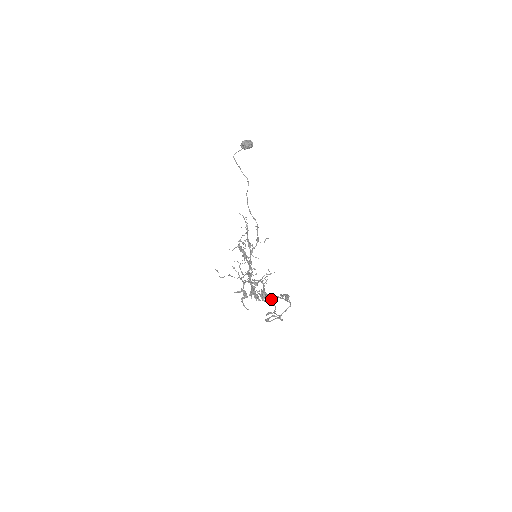
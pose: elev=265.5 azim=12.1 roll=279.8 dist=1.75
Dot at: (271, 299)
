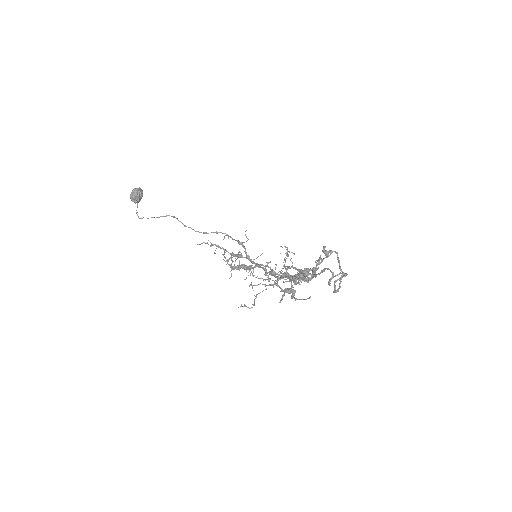
Dot at: occluded
